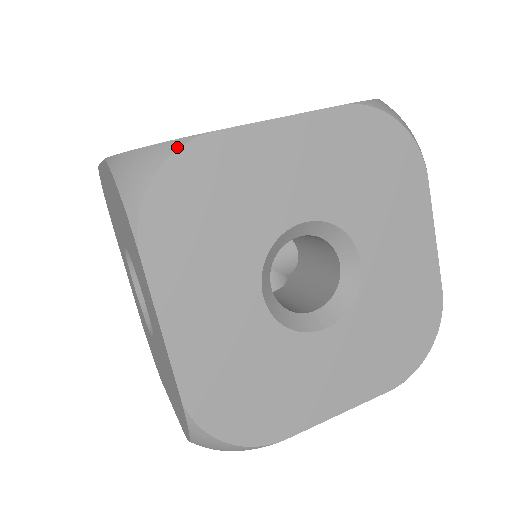
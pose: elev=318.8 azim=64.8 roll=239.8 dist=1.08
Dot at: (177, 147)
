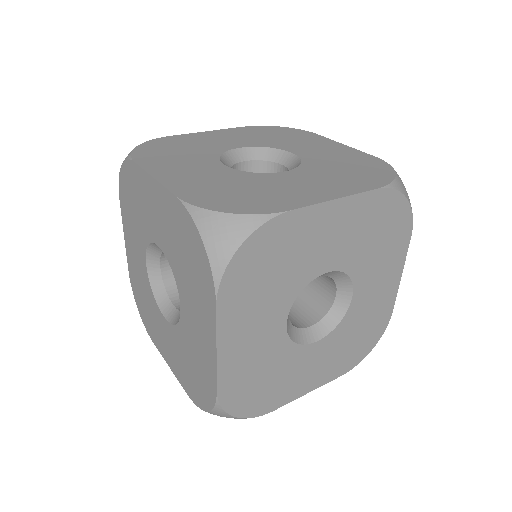
Dot at: (150, 141)
